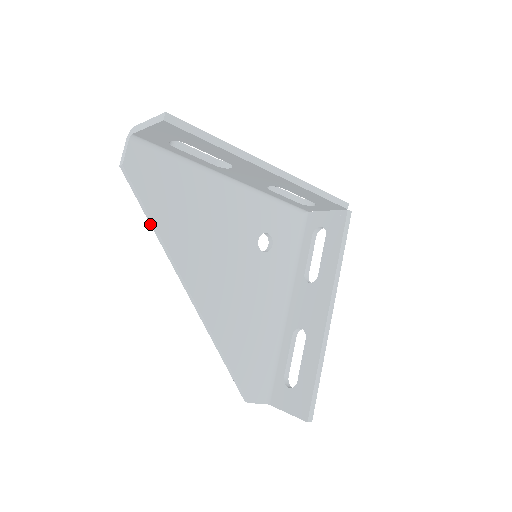
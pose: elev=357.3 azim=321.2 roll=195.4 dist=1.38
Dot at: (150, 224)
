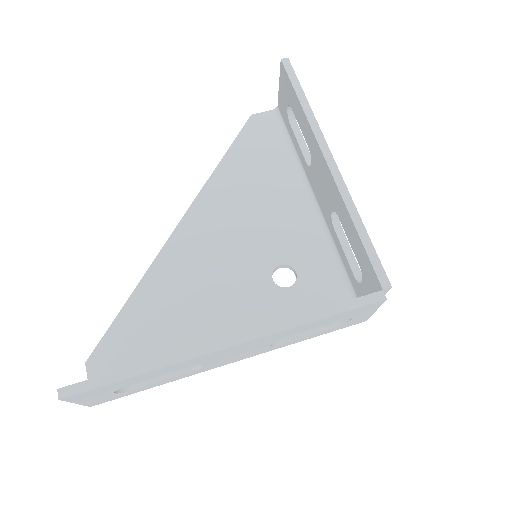
Dot at: occluded
